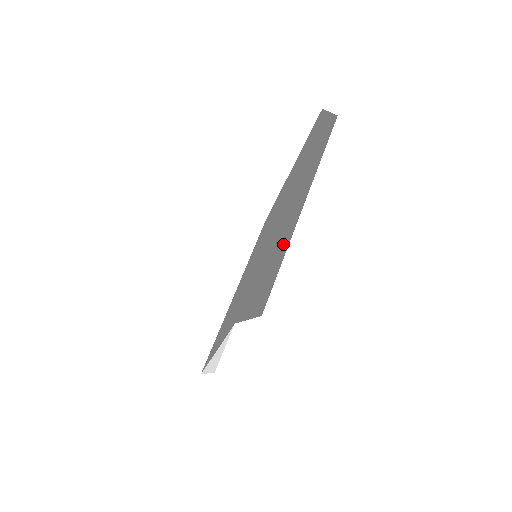
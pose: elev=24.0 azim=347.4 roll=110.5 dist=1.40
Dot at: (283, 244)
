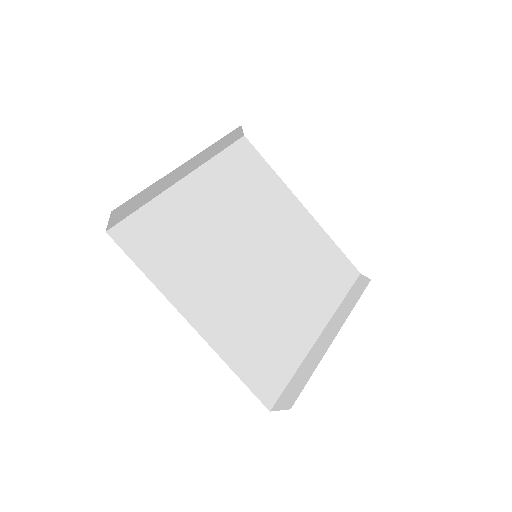
Dot at: (158, 184)
